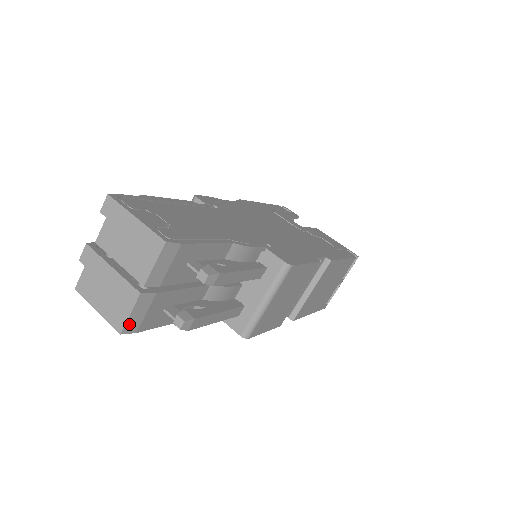
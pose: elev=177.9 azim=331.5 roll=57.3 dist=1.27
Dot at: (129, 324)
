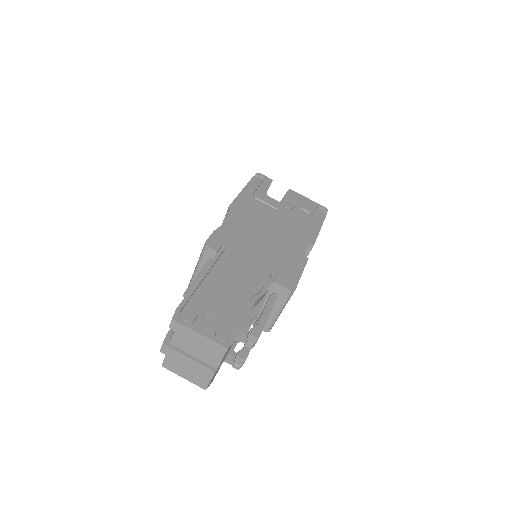
Dot at: (209, 384)
